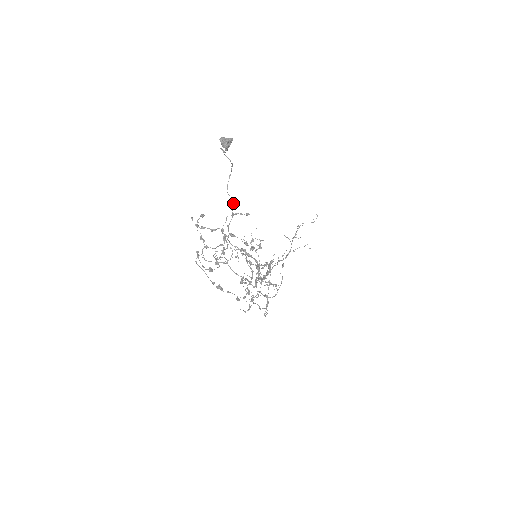
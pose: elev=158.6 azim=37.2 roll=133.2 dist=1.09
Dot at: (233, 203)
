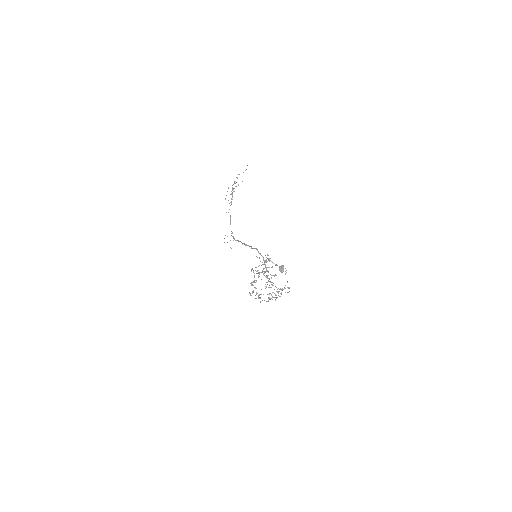
Dot at: occluded
